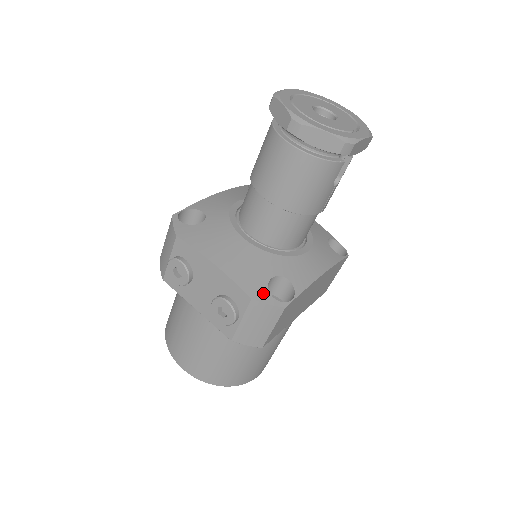
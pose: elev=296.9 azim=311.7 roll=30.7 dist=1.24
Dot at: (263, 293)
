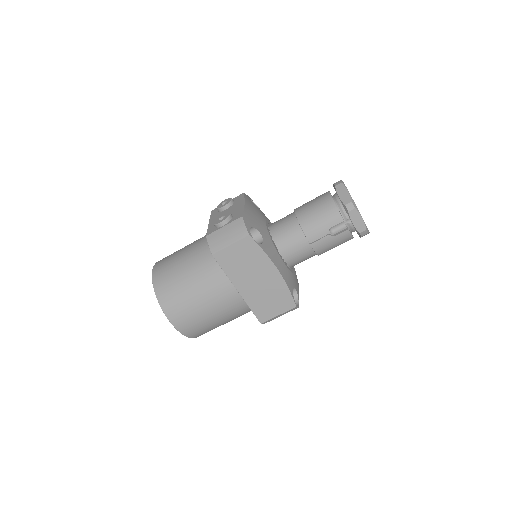
Dot at: (248, 223)
